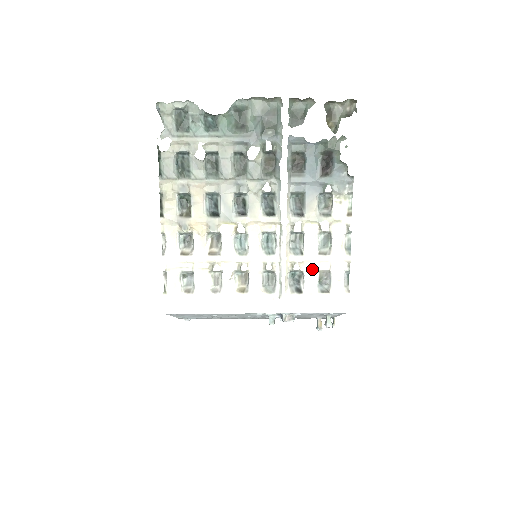
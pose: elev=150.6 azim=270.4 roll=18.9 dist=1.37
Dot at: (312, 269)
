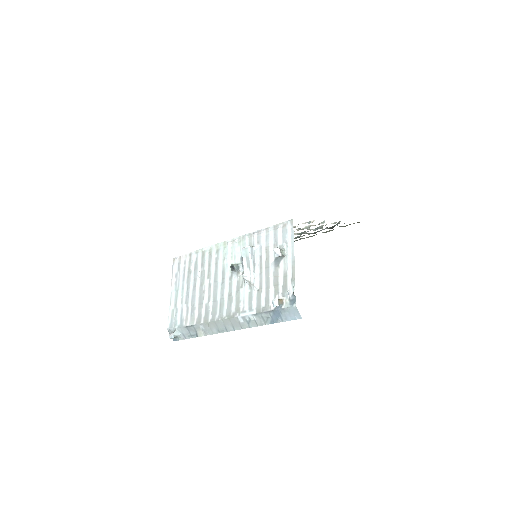
Dot at: occluded
